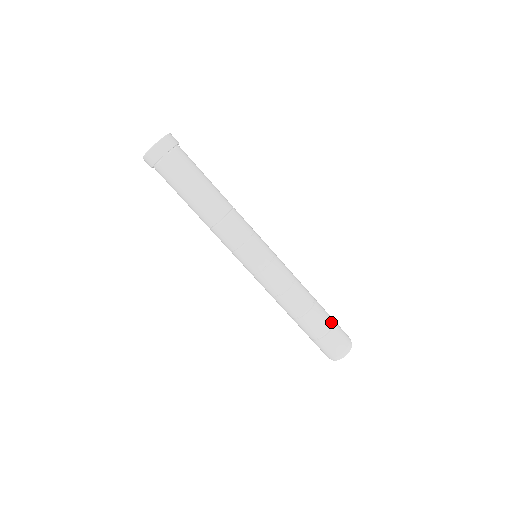
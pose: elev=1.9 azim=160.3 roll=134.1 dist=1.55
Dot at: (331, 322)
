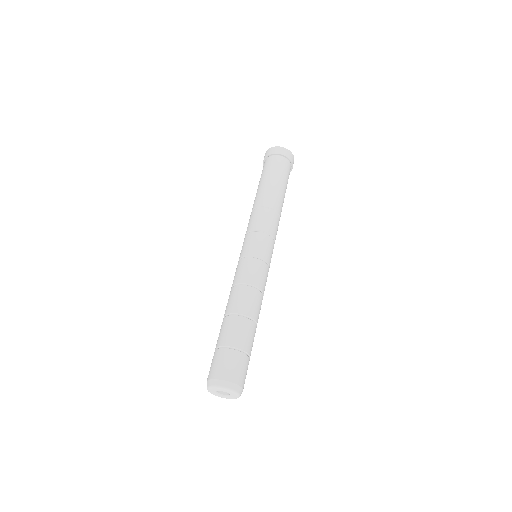
Dot at: (231, 344)
